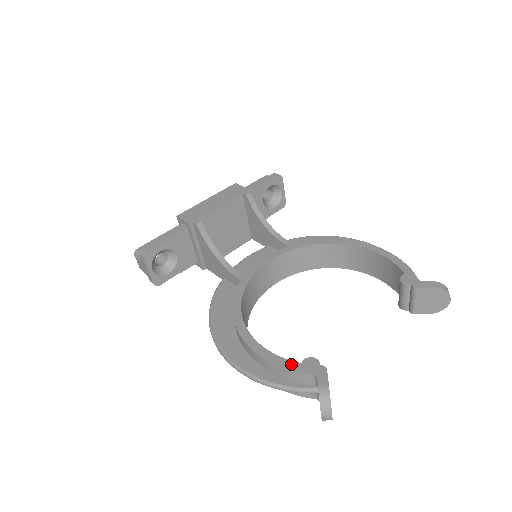
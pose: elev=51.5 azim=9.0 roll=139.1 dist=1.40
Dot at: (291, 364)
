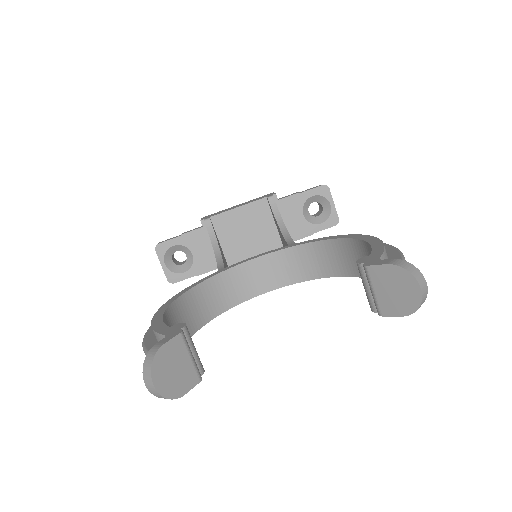
Dot at: (161, 327)
